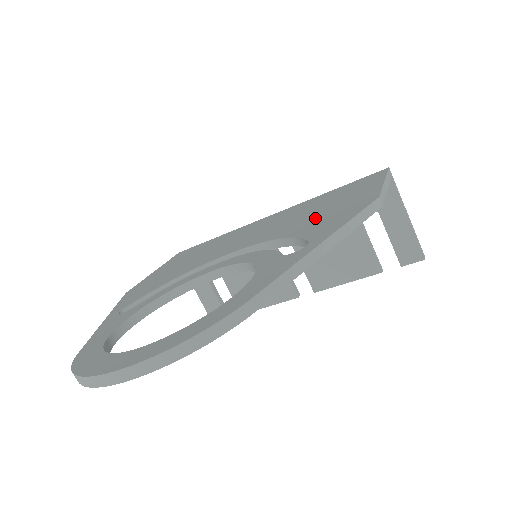
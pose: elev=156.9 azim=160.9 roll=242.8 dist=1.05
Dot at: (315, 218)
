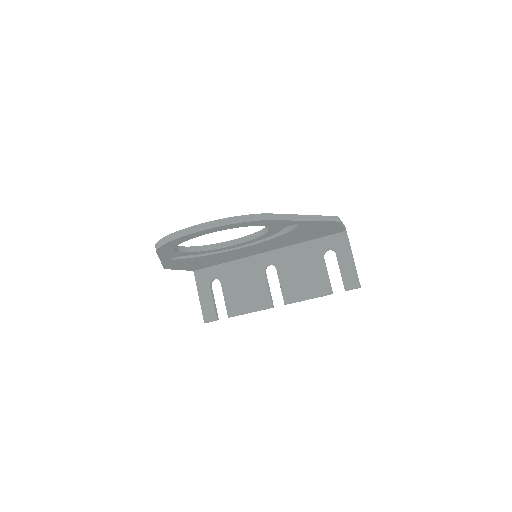
Dot at: occluded
